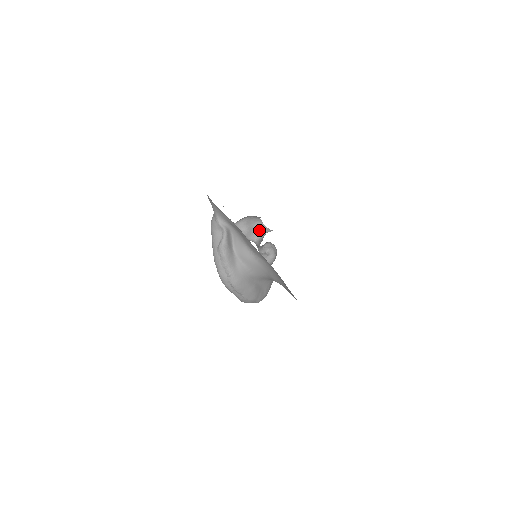
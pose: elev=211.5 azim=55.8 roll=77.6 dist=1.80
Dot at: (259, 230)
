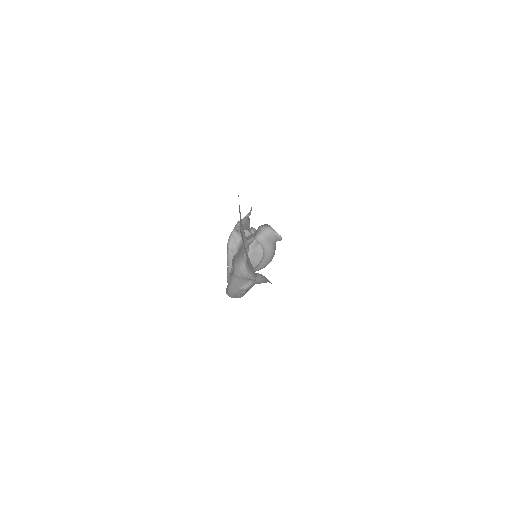
Dot at: (262, 228)
